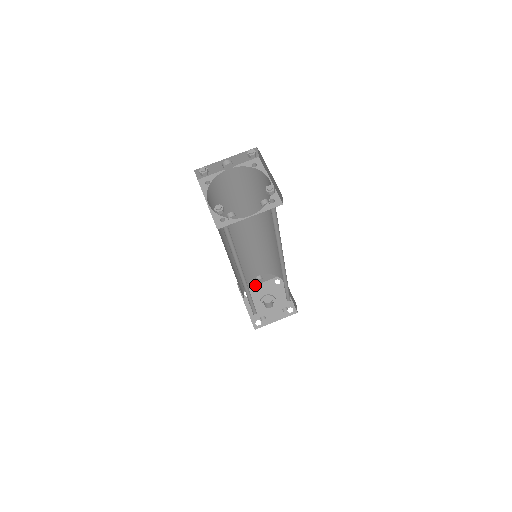
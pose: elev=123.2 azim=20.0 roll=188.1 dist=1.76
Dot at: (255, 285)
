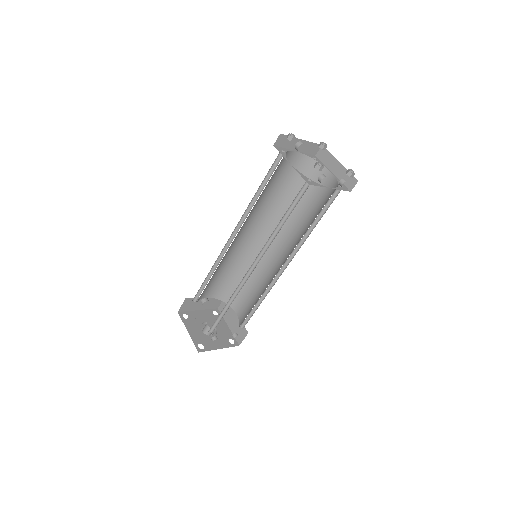
Dot at: (193, 310)
